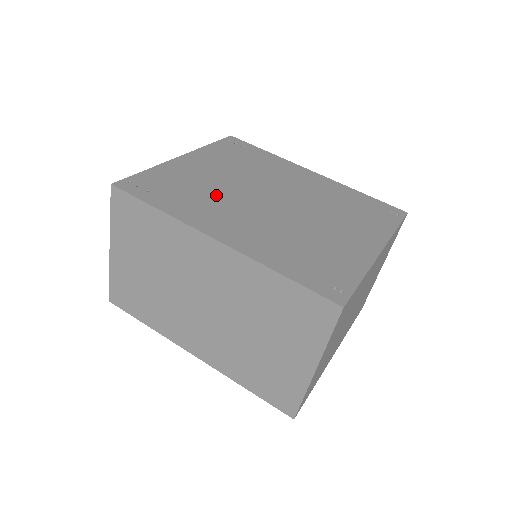
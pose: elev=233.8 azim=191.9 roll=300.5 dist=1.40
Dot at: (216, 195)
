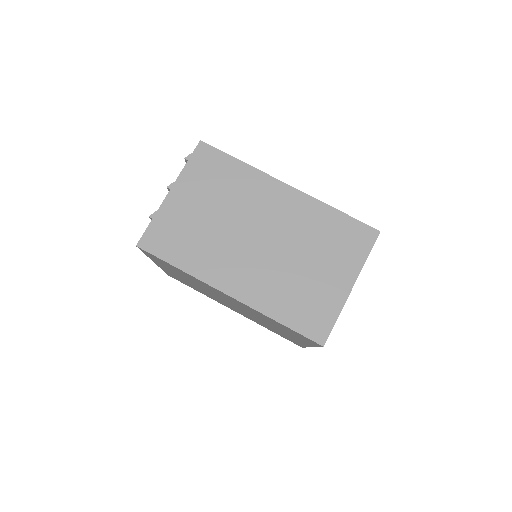
Dot at: occluded
